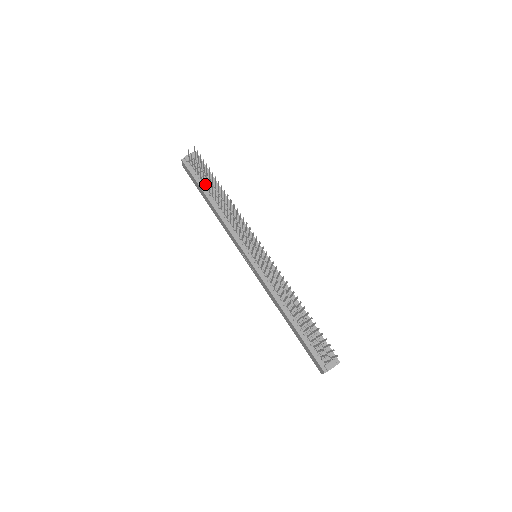
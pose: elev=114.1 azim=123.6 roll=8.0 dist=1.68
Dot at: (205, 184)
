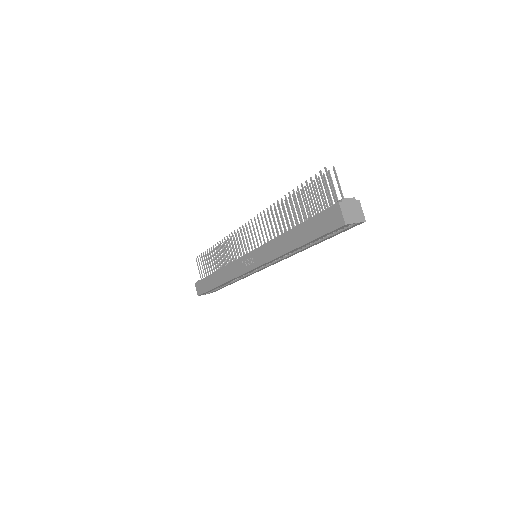
Dot at: occluded
